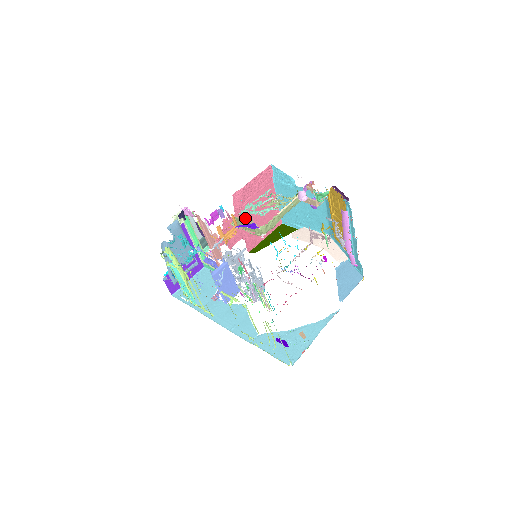
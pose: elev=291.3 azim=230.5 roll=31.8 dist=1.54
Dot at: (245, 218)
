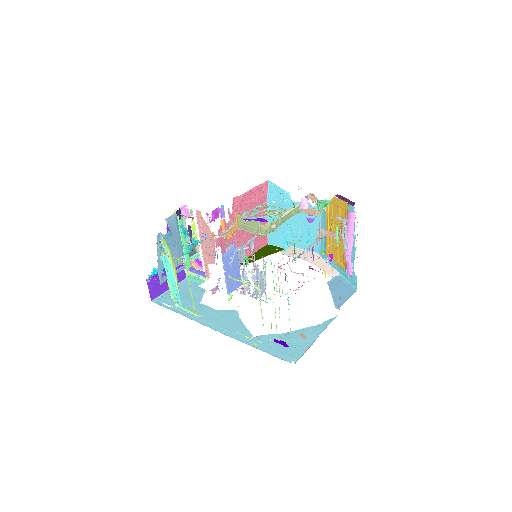
Dot at: occluded
